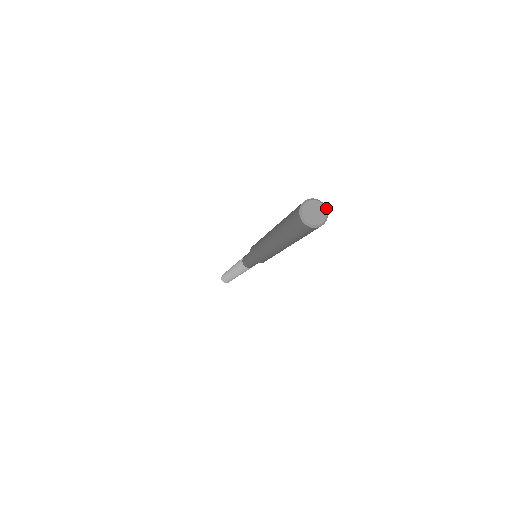
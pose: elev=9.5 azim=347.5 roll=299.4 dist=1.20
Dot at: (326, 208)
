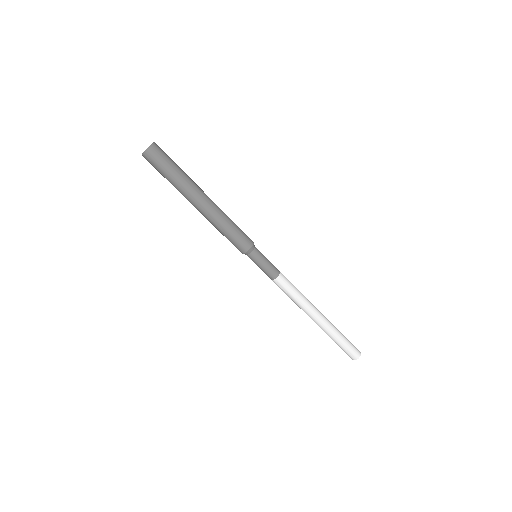
Dot at: occluded
